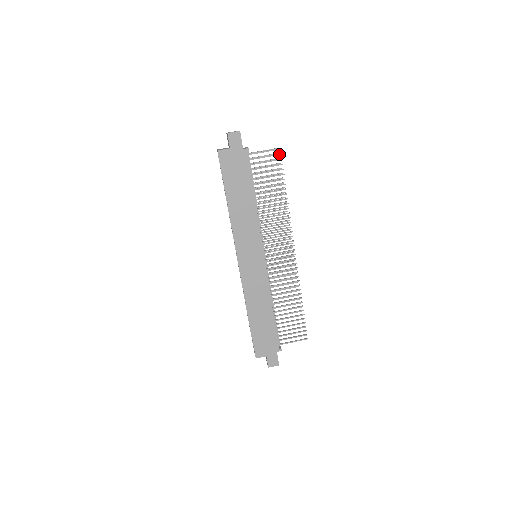
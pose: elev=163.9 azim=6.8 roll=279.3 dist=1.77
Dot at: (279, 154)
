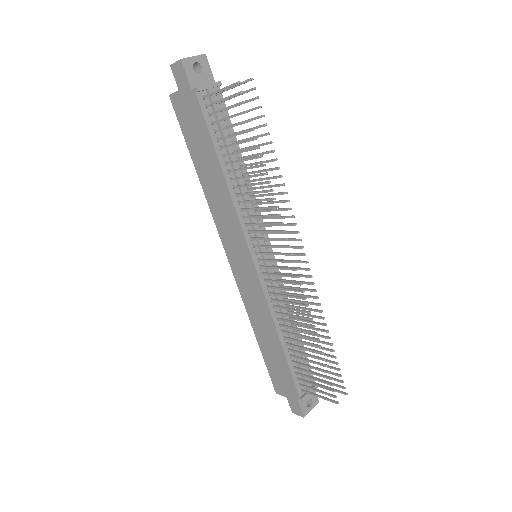
Dot at: (239, 93)
